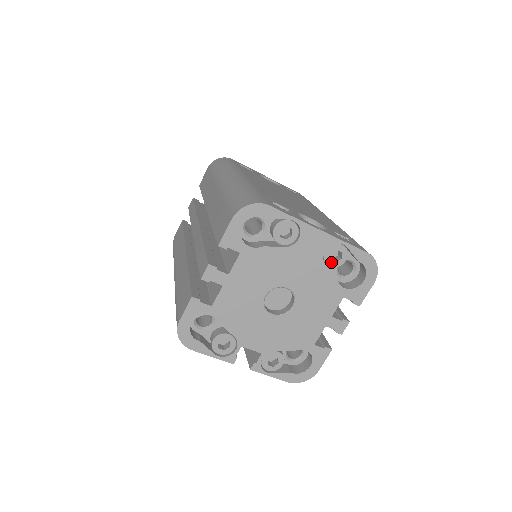
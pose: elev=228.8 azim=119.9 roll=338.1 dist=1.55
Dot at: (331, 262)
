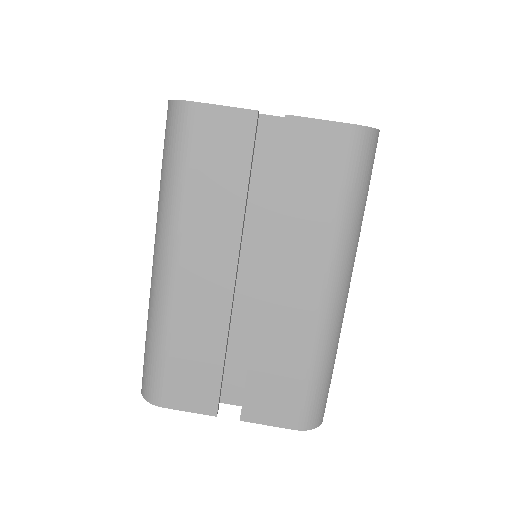
Dot at: occluded
